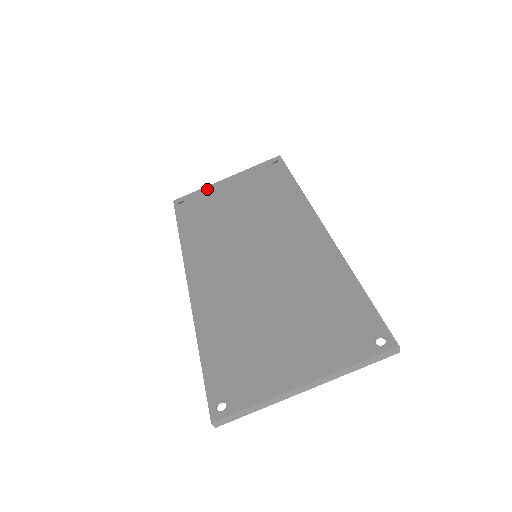
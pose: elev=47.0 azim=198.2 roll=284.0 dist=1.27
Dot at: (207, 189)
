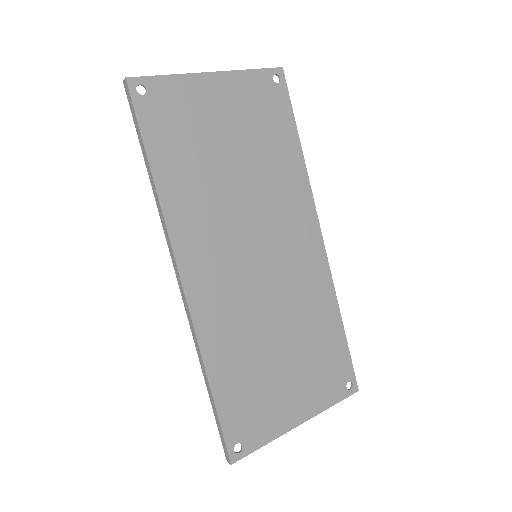
Dot at: (184, 83)
